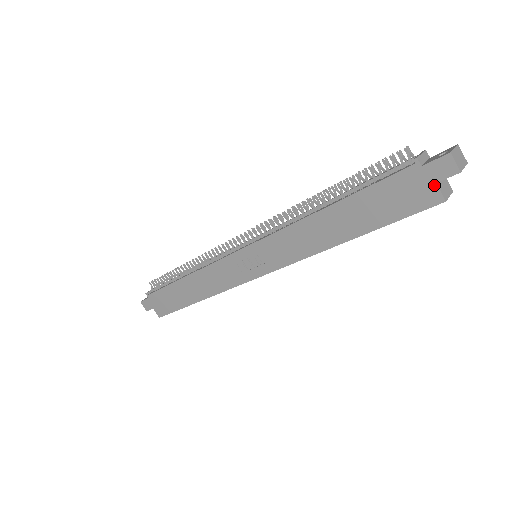
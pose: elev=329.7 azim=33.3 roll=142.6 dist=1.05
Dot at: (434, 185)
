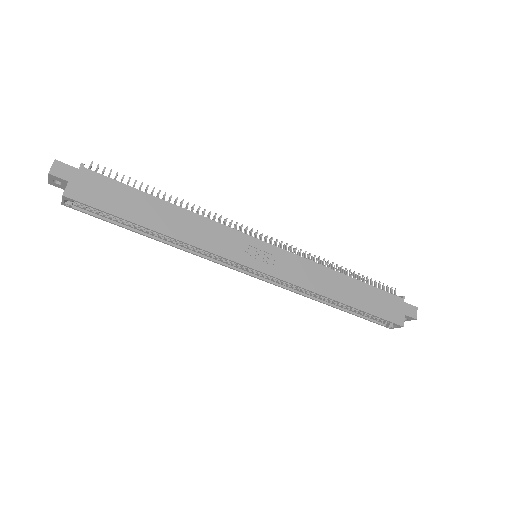
Dot at: (404, 315)
